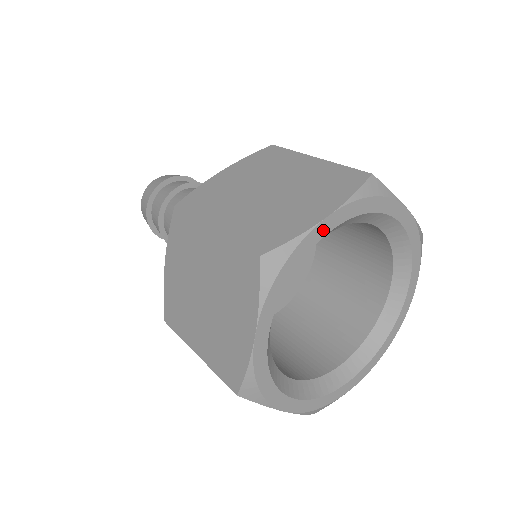
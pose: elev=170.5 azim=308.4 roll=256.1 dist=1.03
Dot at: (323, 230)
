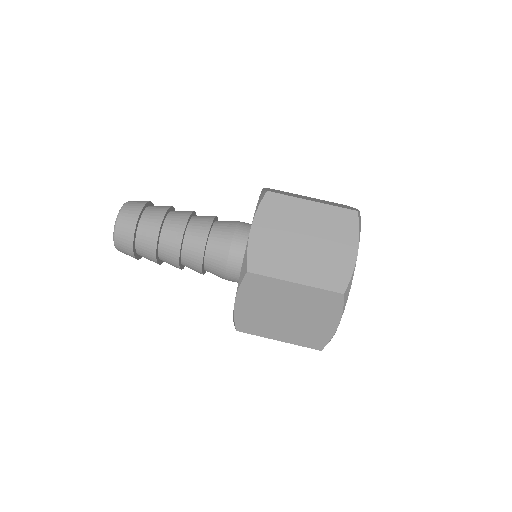
Dot at: (355, 260)
